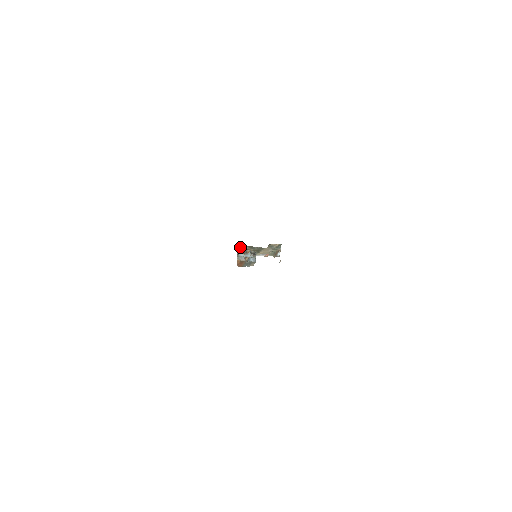
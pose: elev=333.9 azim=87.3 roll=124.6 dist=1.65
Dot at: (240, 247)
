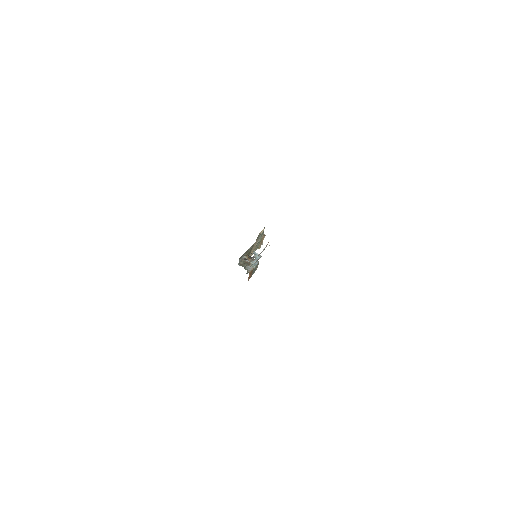
Dot at: (240, 260)
